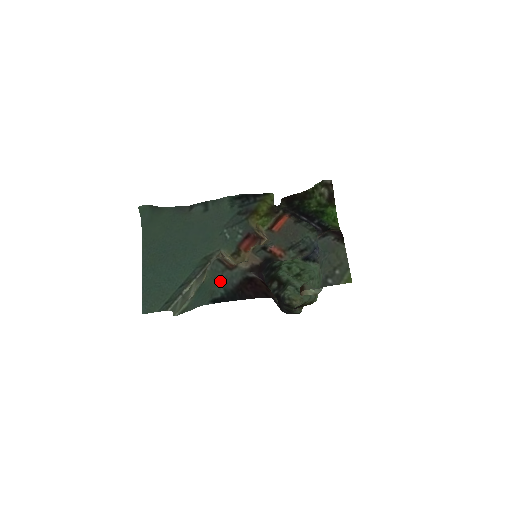
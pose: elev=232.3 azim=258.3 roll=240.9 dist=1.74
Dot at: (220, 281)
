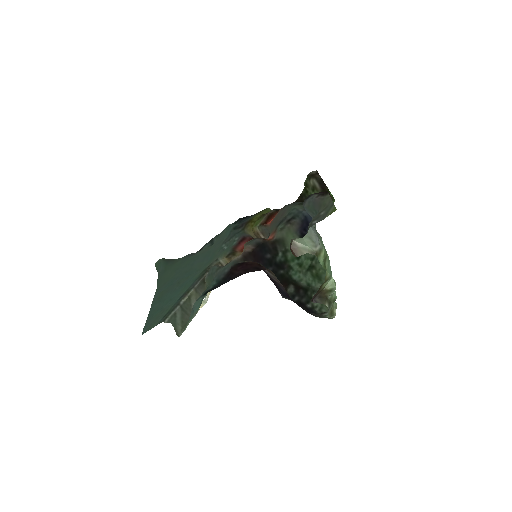
Dot at: (214, 278)
